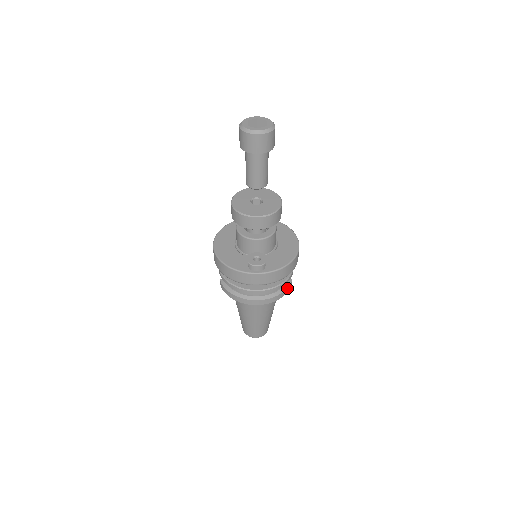
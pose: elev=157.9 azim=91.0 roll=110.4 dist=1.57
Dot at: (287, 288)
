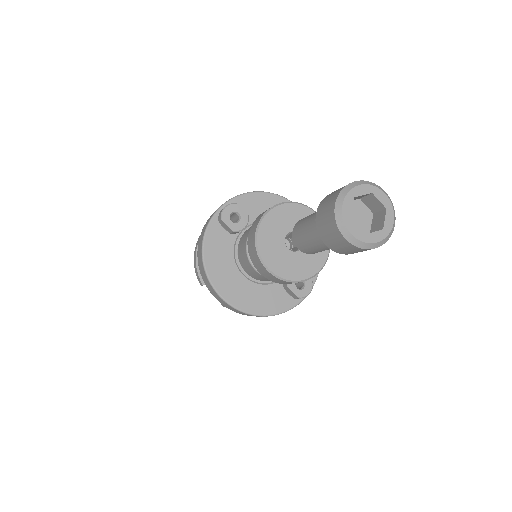
Dot at: occluded
